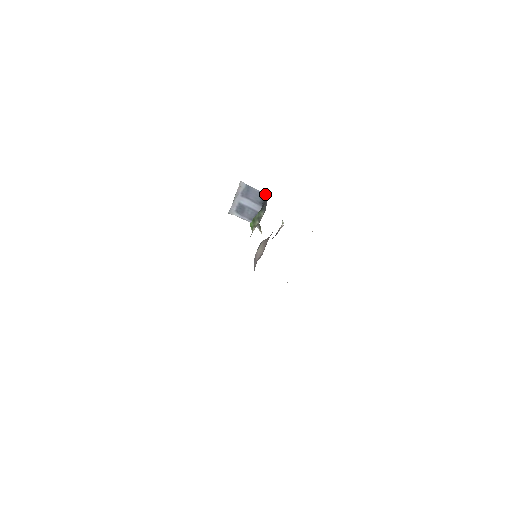
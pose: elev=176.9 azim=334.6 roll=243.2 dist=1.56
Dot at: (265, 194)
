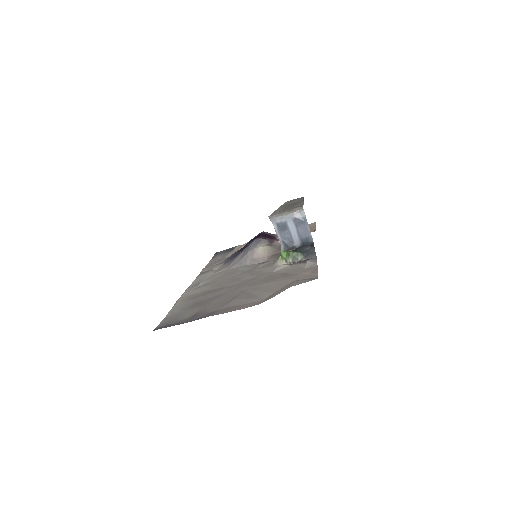
Dot at: (312, 239)
